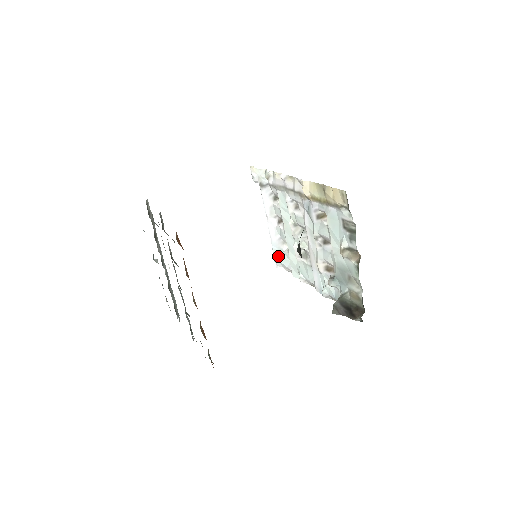
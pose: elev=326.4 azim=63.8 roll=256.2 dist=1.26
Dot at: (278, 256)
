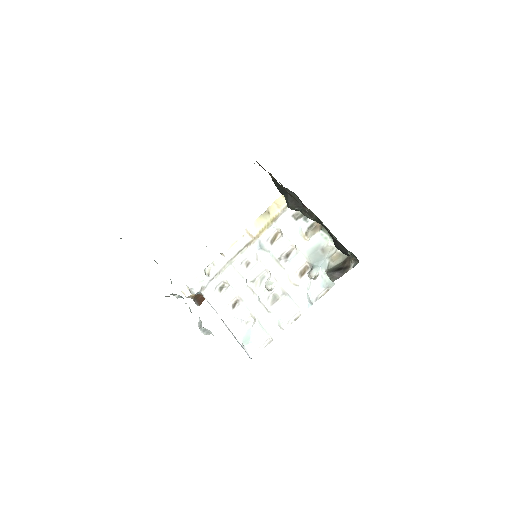
Dot at: (248, 338)
